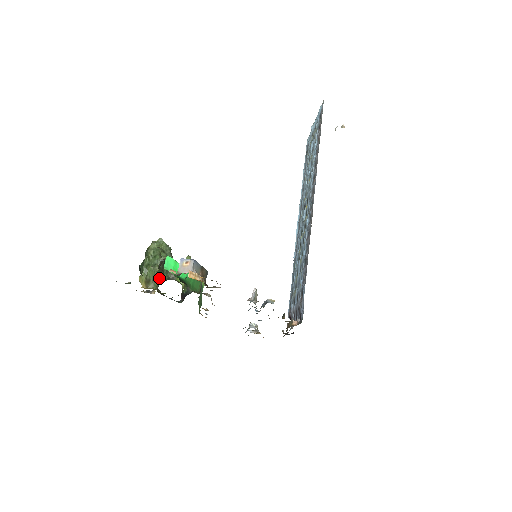
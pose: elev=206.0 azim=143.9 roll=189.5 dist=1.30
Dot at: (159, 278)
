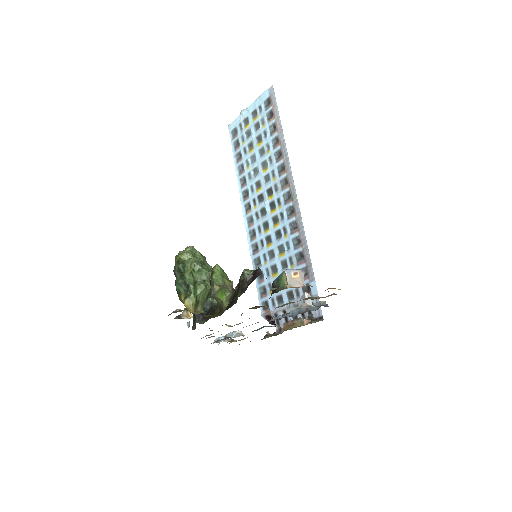
Dot at: (206, 297)
